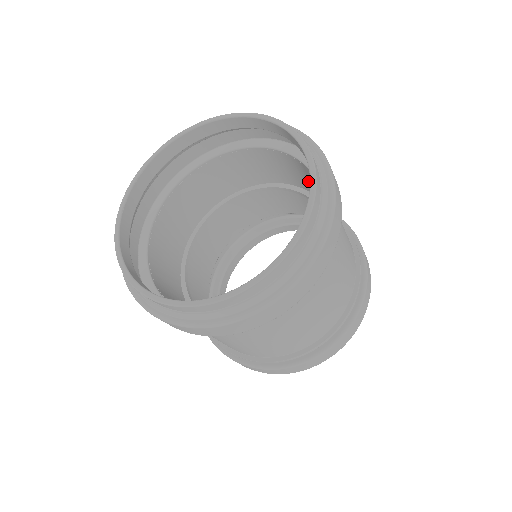
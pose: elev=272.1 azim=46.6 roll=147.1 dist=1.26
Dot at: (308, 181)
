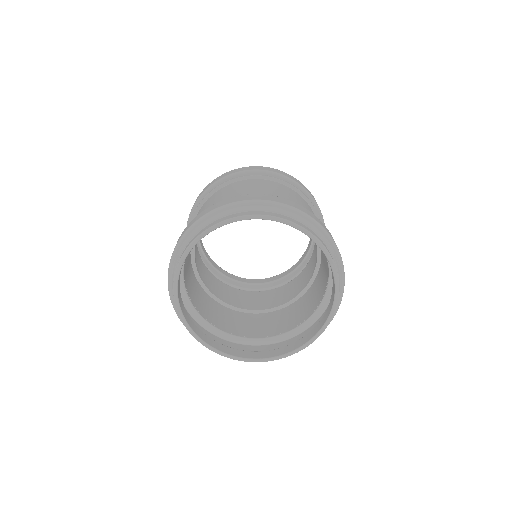
Dot at: (324, 266)
